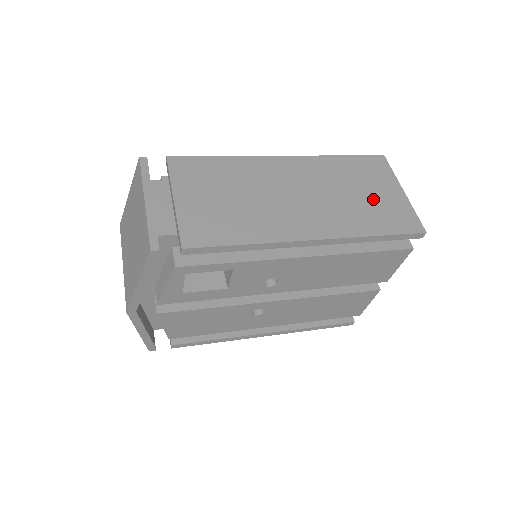
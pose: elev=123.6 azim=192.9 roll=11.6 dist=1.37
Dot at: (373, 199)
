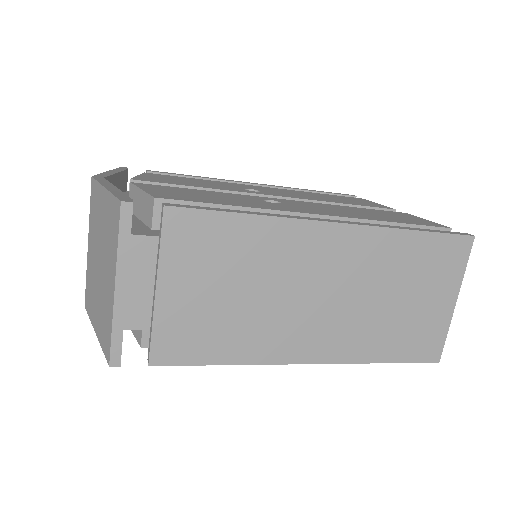
Dot at: (412, 311)
